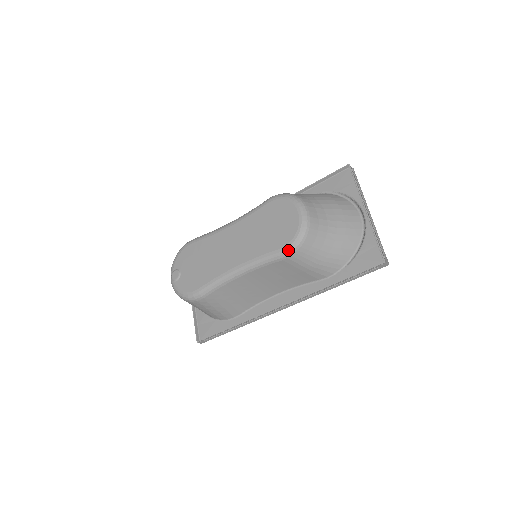
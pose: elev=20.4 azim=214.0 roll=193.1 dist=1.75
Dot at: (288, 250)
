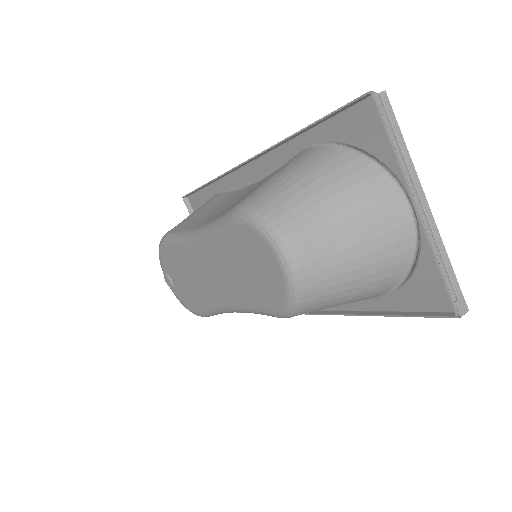
Dot at: (282, 315)
